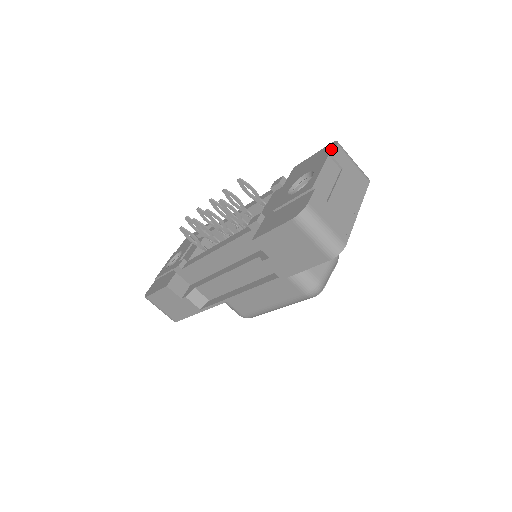
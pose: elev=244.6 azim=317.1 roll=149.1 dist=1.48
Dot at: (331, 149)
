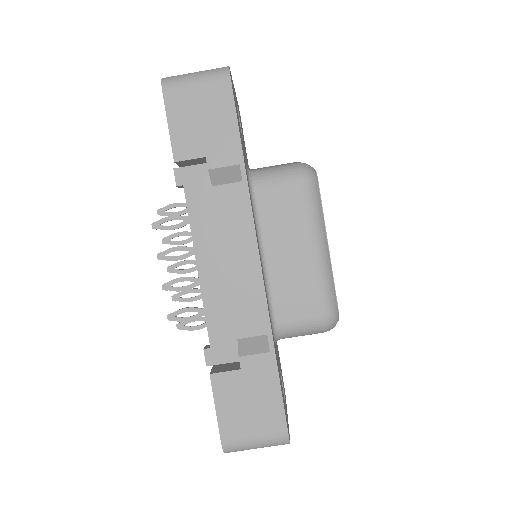
Dot at: occluded
